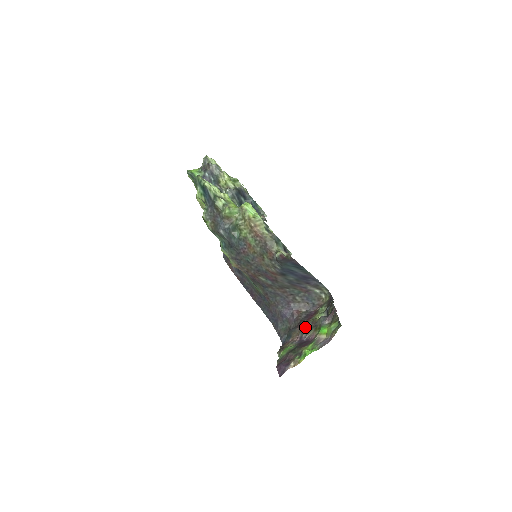
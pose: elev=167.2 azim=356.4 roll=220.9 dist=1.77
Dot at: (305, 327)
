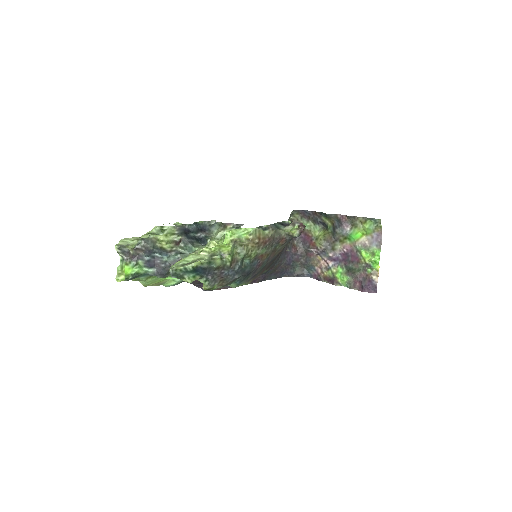
Dot at: (323, 250)
